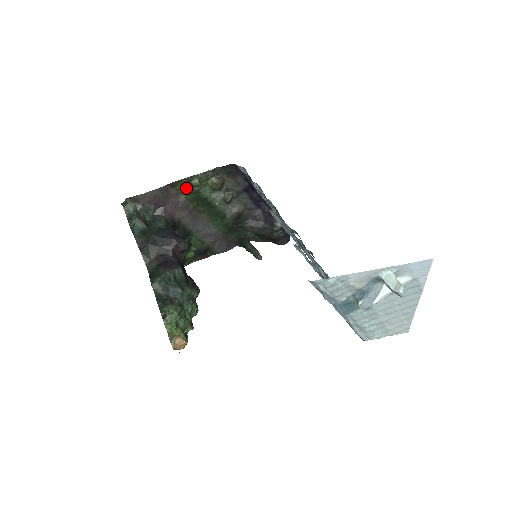
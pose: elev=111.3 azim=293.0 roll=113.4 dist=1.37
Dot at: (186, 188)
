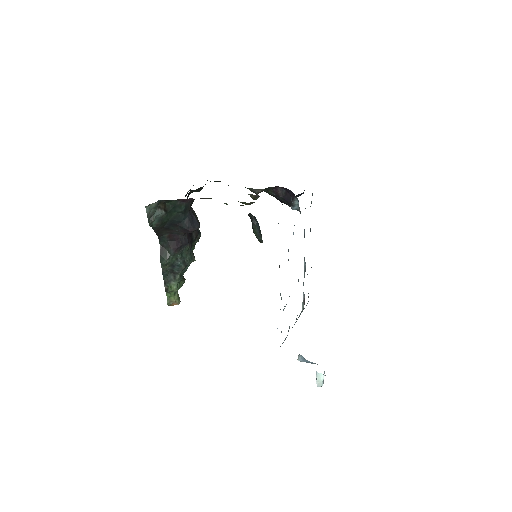
Dot at: occluded
